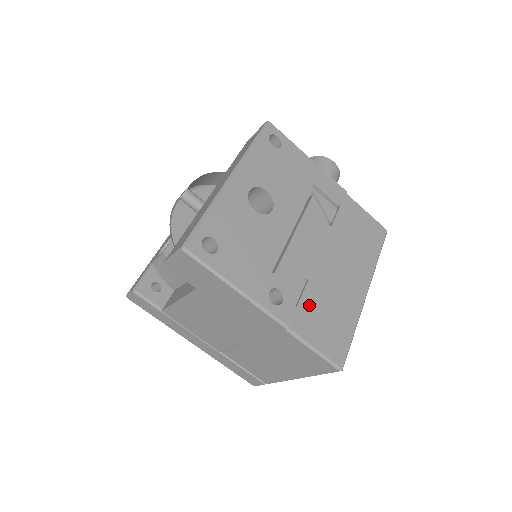
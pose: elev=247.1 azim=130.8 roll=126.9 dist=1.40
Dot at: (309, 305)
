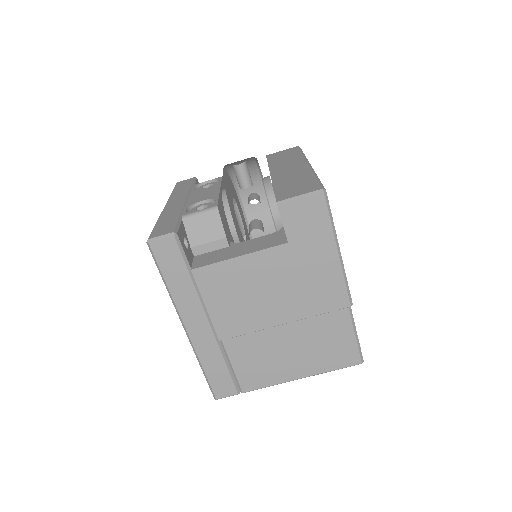
Dot at: occluded
